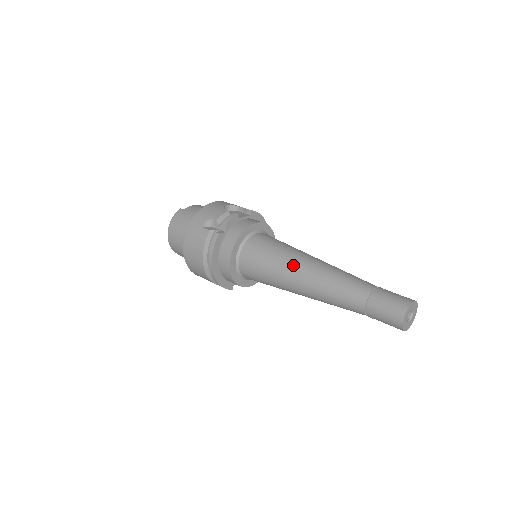
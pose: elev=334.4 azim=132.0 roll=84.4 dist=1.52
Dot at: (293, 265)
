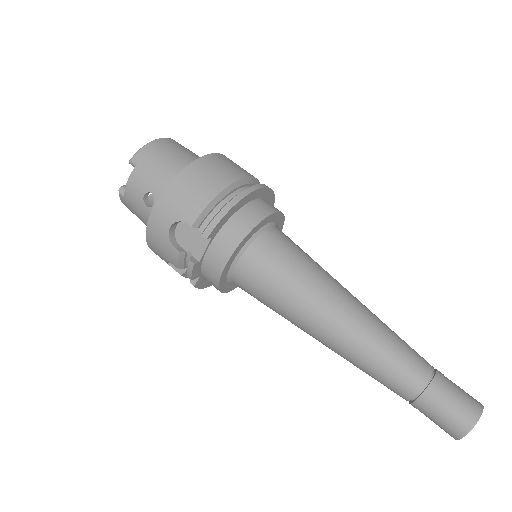
Dot at: (304, 331)
